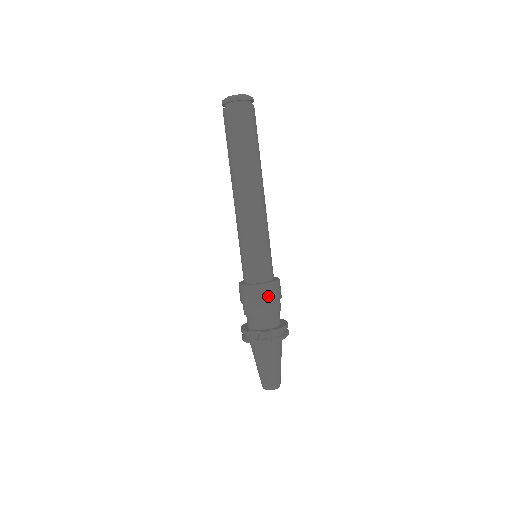
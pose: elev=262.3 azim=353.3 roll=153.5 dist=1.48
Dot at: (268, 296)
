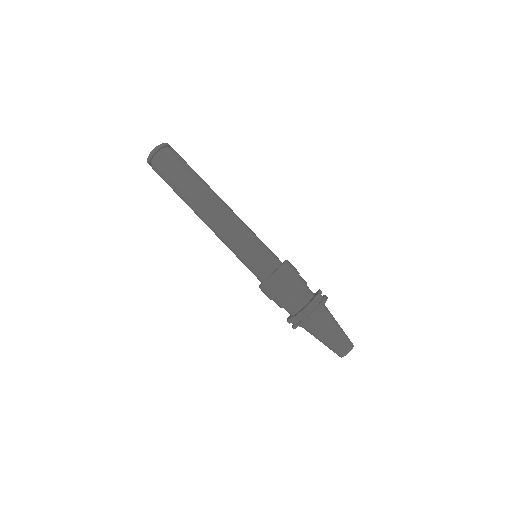
Dot at: (277, 287)
